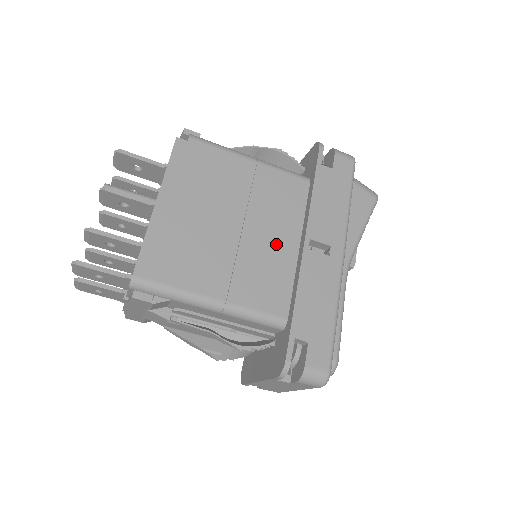
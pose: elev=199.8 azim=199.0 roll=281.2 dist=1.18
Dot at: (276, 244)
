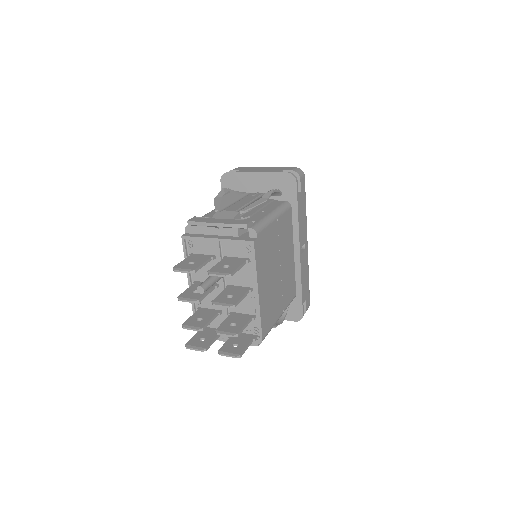
Dot at: (289, 262)
